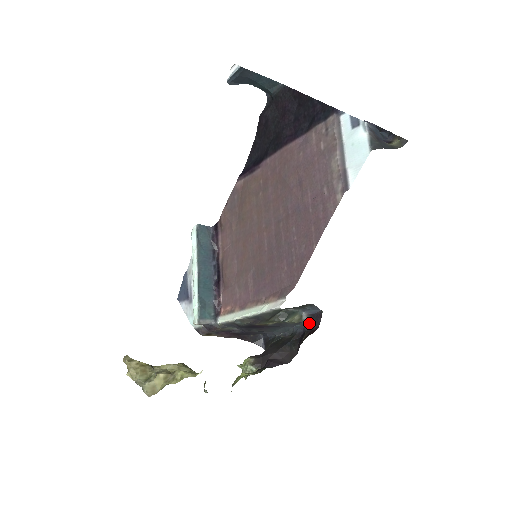
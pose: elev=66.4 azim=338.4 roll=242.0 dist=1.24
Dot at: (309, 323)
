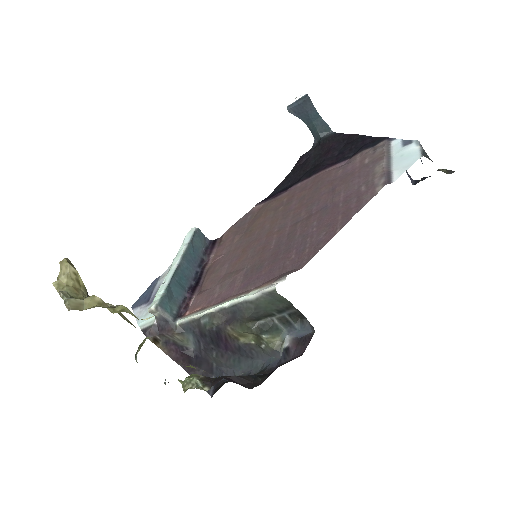
Dot at: (290, 351)
